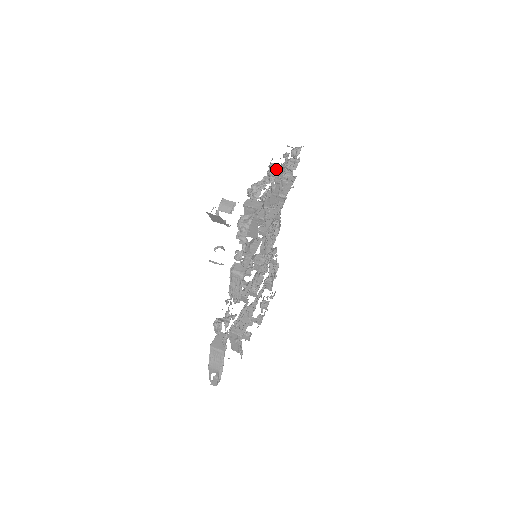
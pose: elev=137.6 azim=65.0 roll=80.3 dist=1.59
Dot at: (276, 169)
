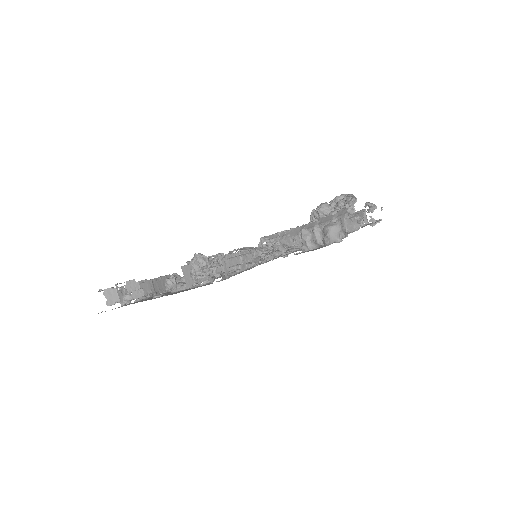
Dot at: occluded
